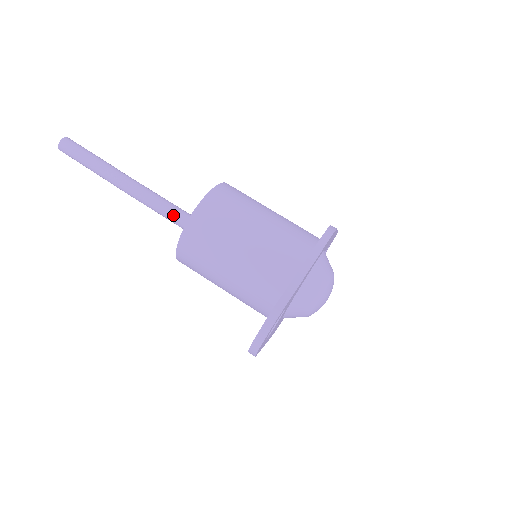
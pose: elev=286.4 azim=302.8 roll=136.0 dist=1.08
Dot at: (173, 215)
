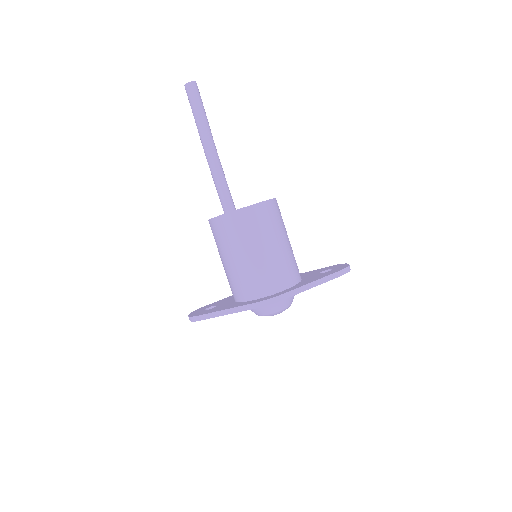
Dot at: (219, 197)
